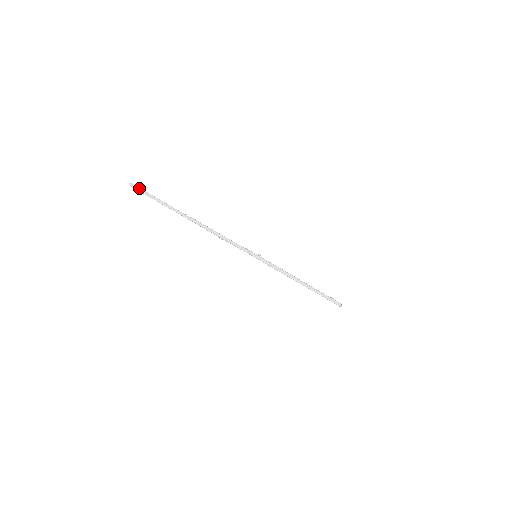
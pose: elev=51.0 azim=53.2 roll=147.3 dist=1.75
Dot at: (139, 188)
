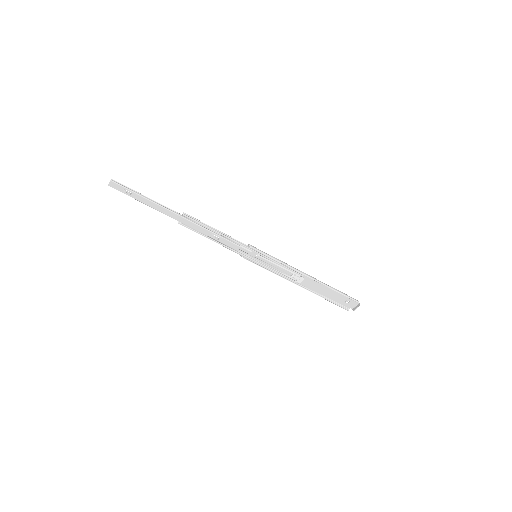
Dot at: (120, 184)
